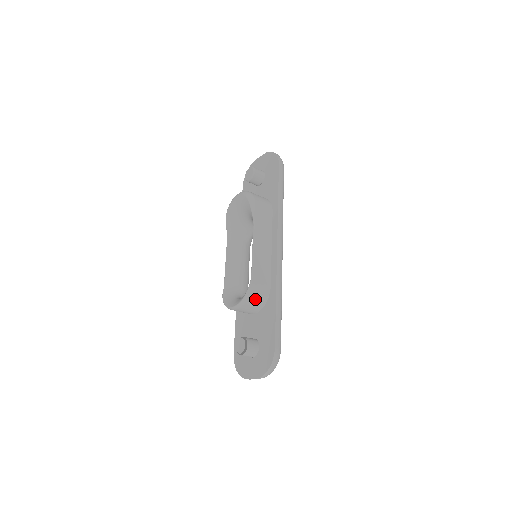
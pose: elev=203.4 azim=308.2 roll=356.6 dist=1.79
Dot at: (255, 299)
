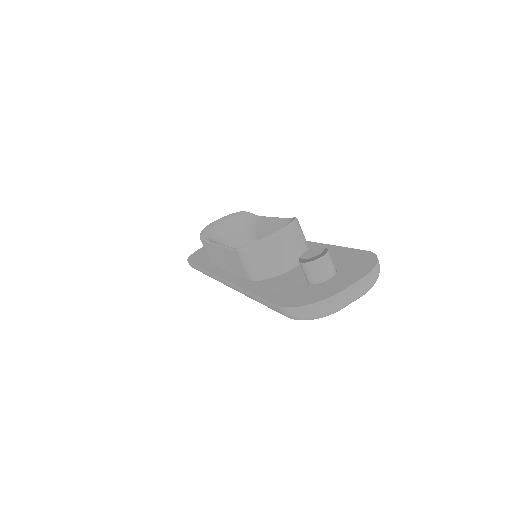
Dot at: (302, 235)
